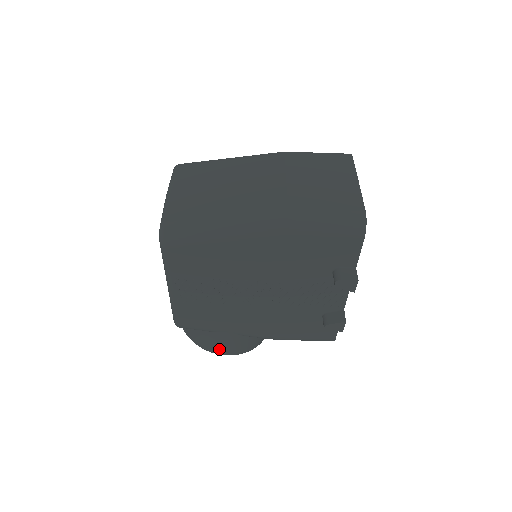
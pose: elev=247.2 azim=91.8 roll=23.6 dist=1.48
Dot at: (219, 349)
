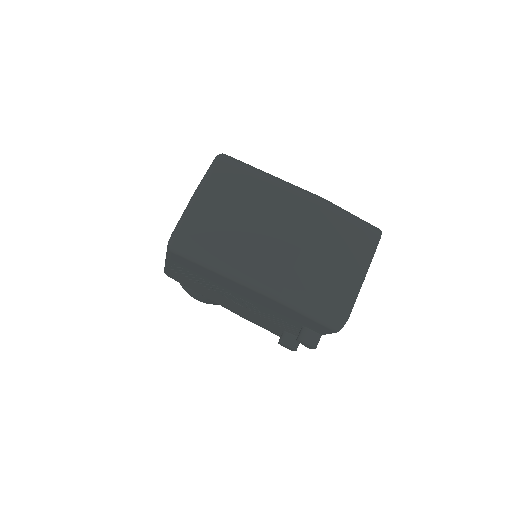
Dot at: (194, 296)
